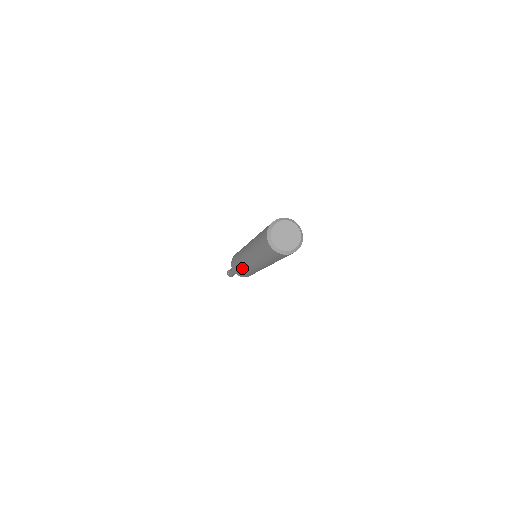
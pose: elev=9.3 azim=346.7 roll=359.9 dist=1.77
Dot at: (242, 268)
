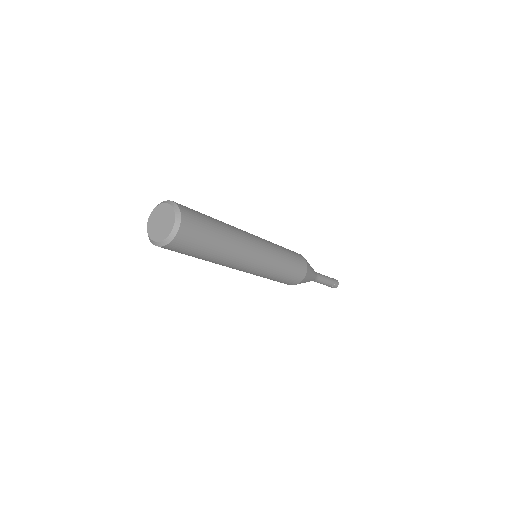
Dot at: occluded
